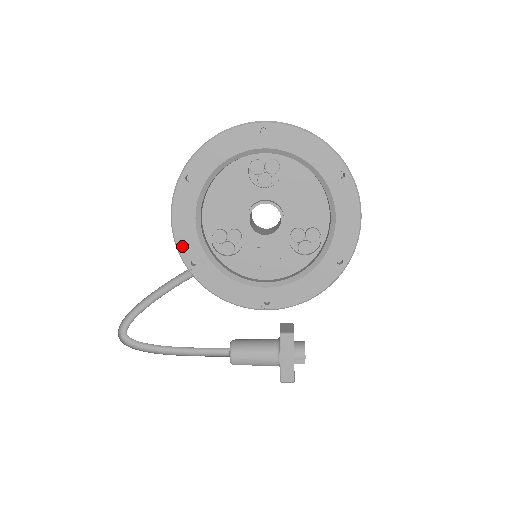
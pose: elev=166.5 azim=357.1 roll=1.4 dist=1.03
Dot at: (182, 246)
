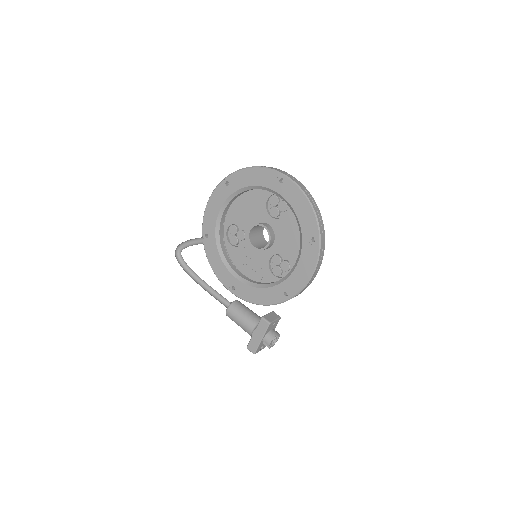
Dot at: (206, 222)
